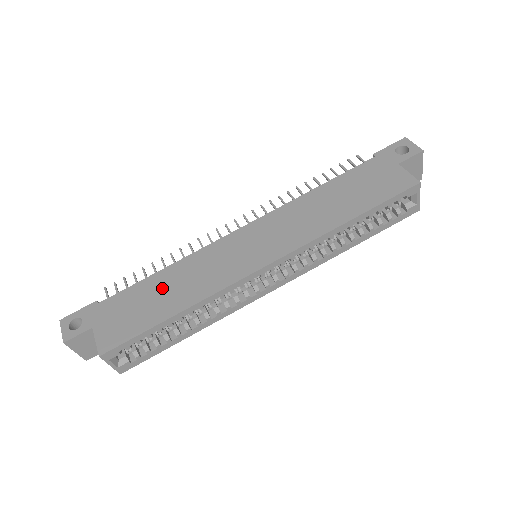
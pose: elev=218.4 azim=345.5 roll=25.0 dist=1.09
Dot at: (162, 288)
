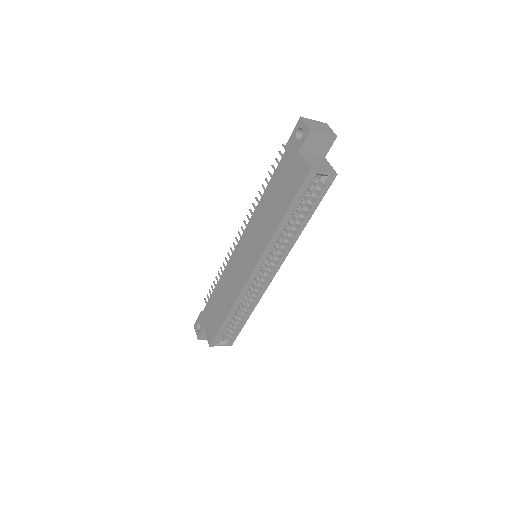
Dot at: (219, 298)
